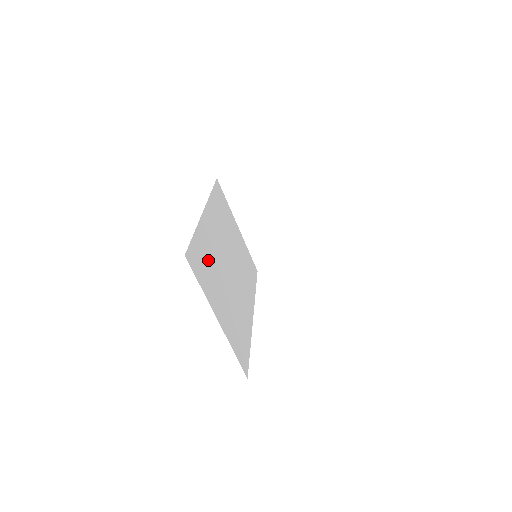
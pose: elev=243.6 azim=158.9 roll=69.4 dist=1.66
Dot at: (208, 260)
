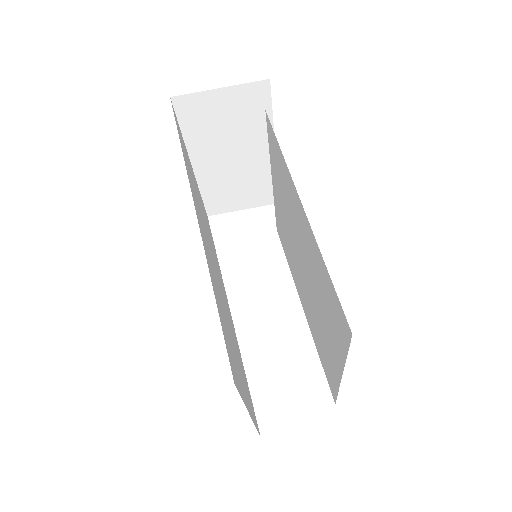
Dot at: (223, 319)
